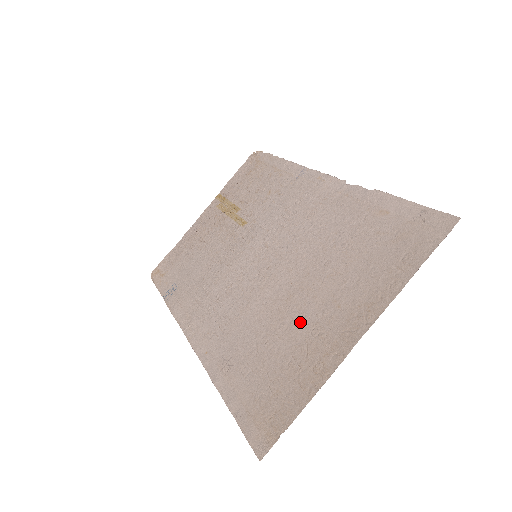
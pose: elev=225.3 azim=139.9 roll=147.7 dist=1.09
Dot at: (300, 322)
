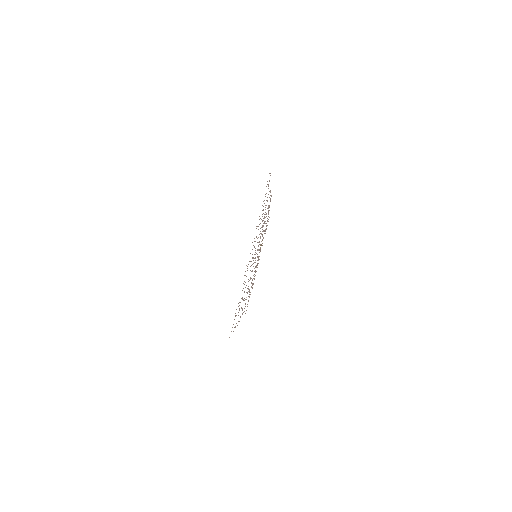
Dot at: occluded
